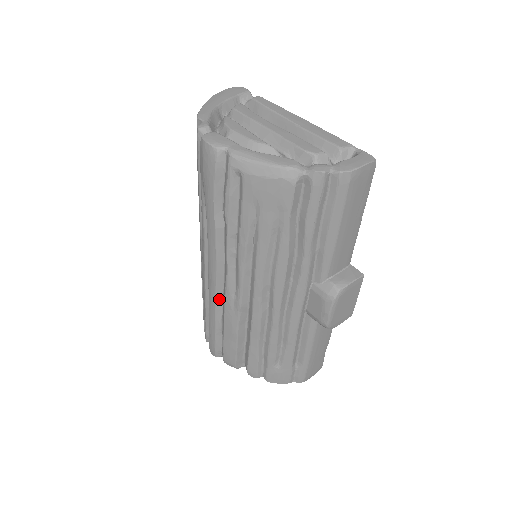
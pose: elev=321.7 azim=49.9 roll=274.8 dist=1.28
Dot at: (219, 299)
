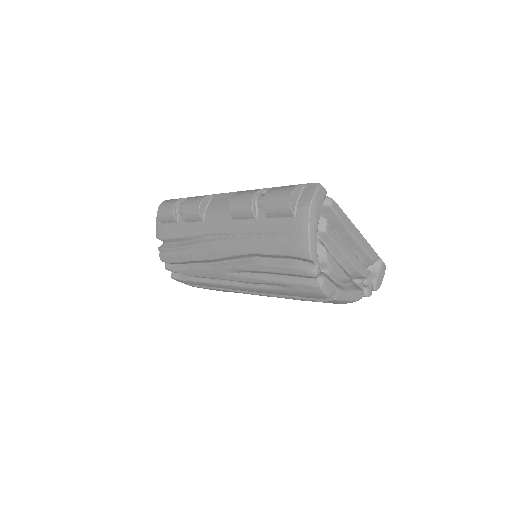
Dot at: occluded
